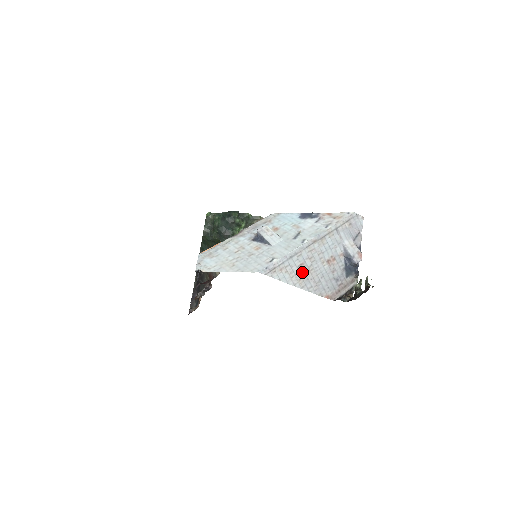
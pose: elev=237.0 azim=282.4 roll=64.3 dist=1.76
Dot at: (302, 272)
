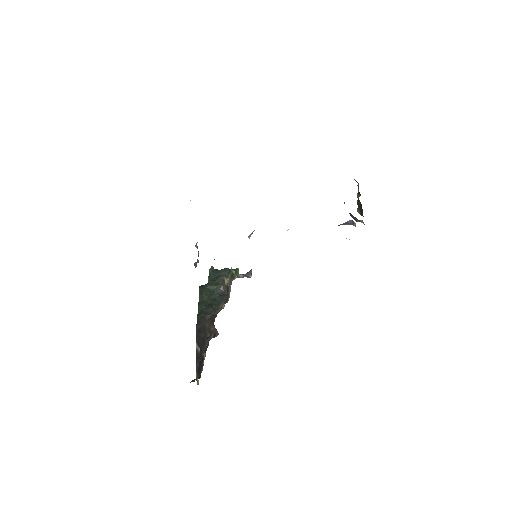
Dot at: occluded
